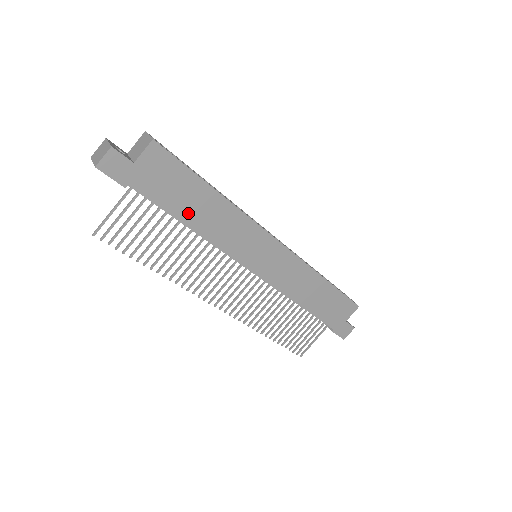
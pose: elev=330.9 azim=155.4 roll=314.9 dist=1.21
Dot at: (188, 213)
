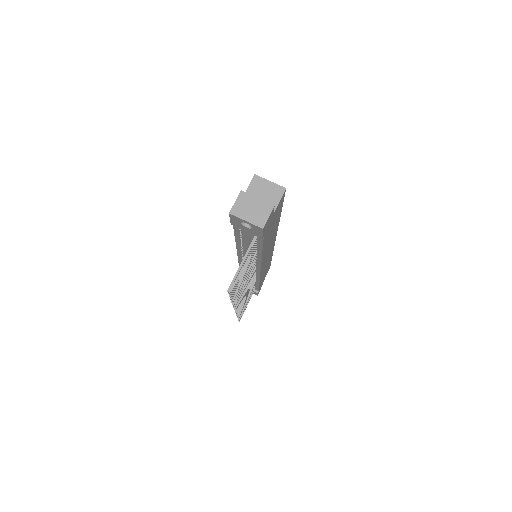
Dot at: (267, 242)
